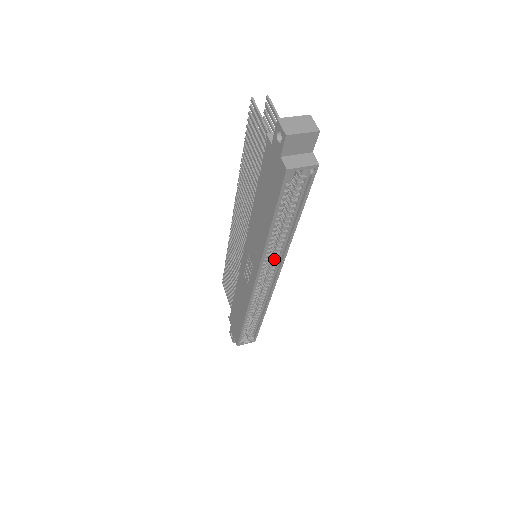
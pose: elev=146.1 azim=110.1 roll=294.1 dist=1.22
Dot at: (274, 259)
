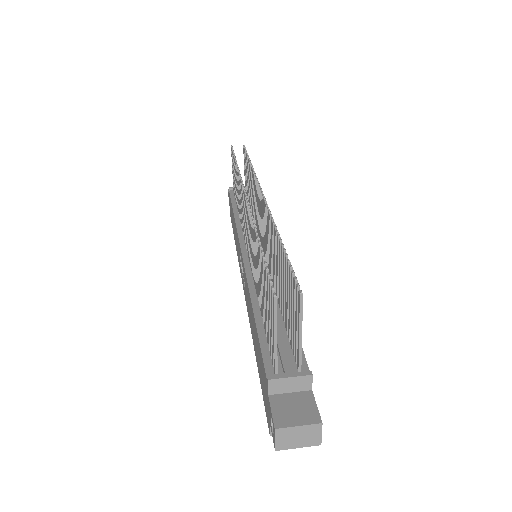
Dot at: occluded
